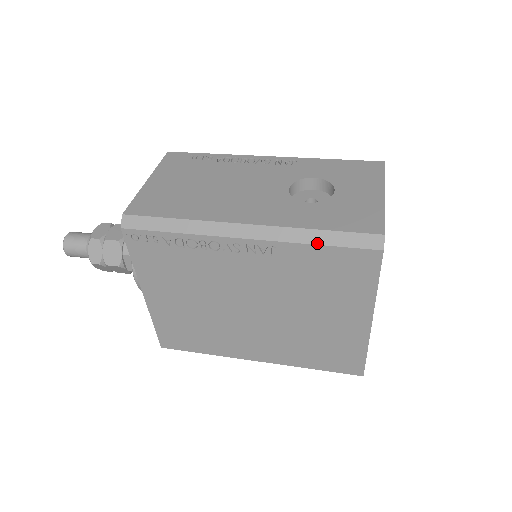
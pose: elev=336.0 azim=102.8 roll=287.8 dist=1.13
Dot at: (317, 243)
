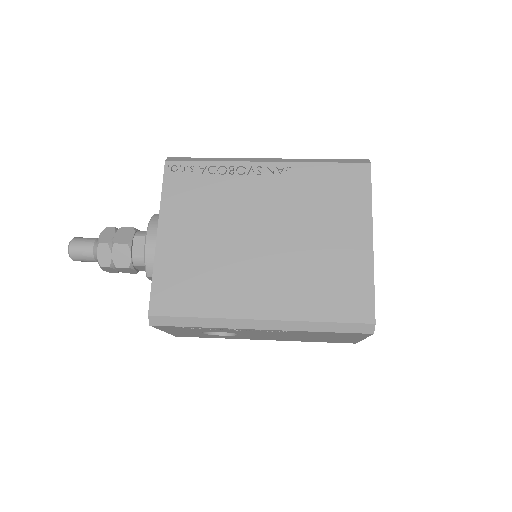
Dot at: (322, 162)
